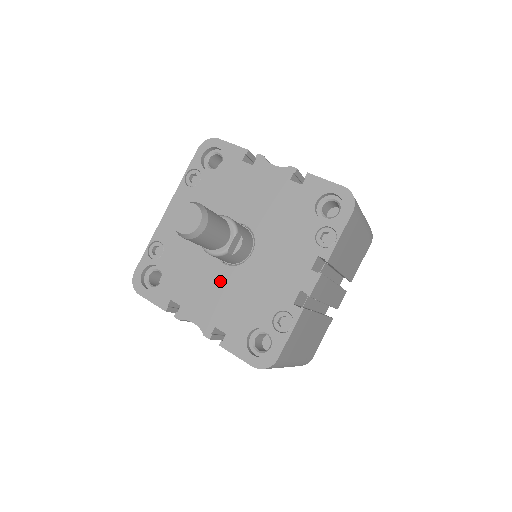
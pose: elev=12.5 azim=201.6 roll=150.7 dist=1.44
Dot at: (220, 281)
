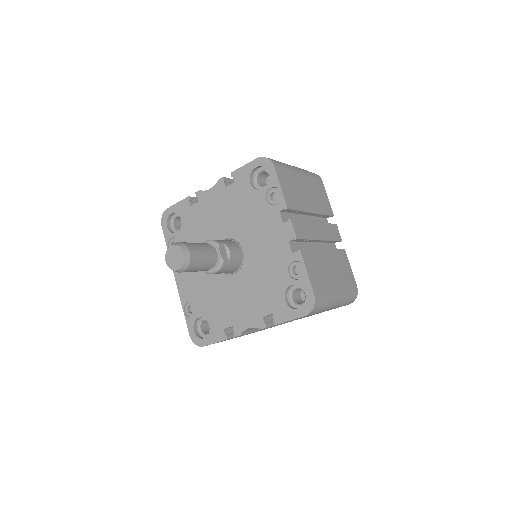
Dot at: (241, 287)
